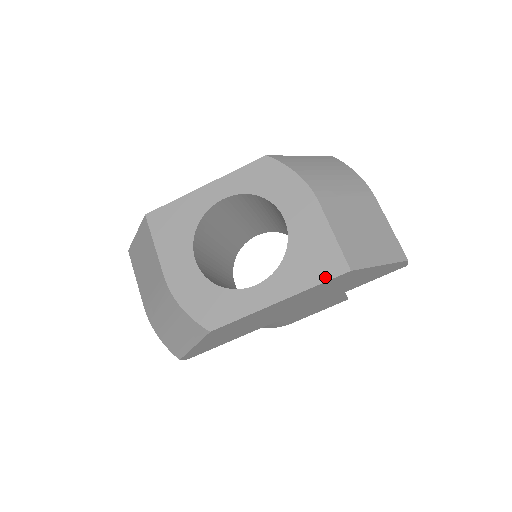
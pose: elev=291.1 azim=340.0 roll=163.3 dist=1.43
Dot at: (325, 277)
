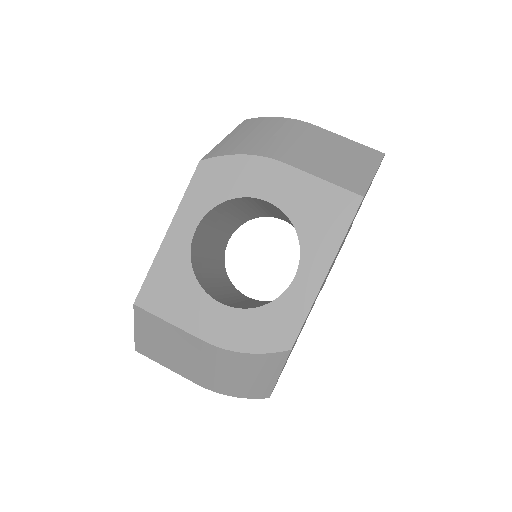
Dot at: (347, 220)
